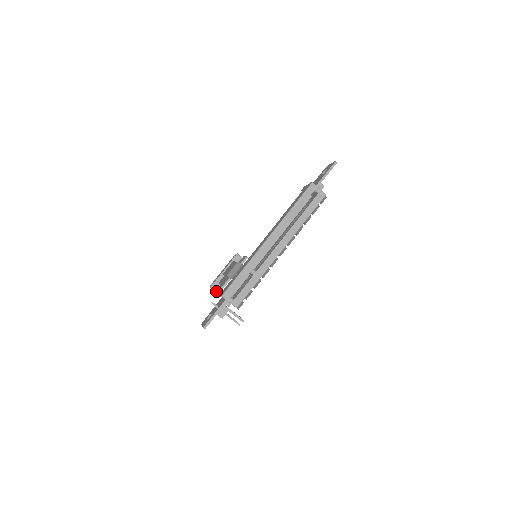
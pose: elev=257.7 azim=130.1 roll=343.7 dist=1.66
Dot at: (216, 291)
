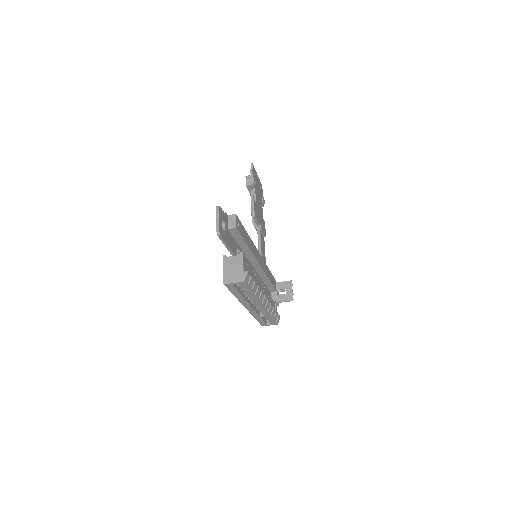
Dot at: occluded
